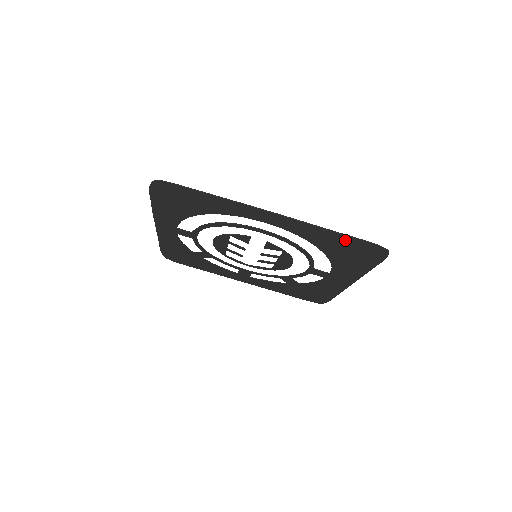
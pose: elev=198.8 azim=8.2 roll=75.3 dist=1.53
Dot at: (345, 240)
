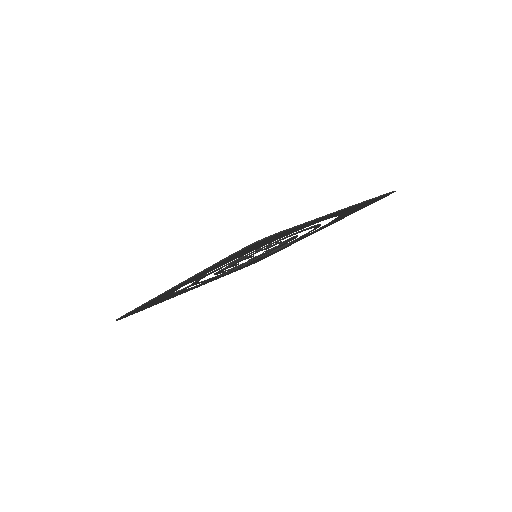
Dot at: occluded
